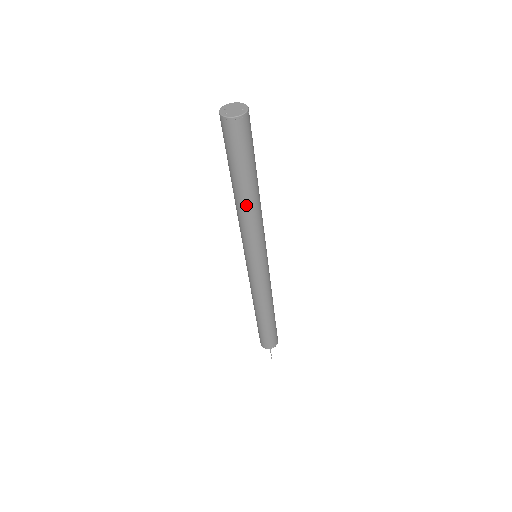
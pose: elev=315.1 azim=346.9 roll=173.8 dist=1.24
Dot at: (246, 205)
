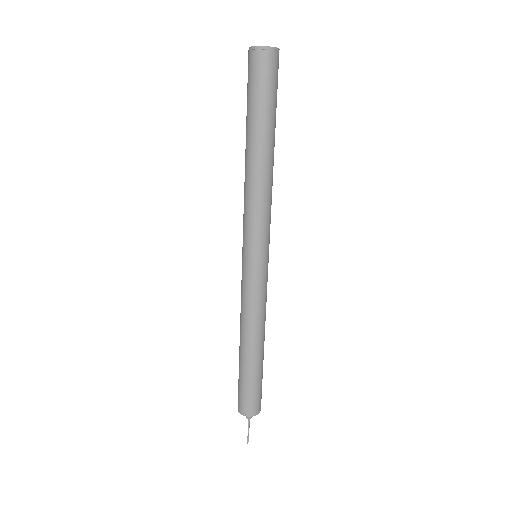
Dot at: (249, 165)
